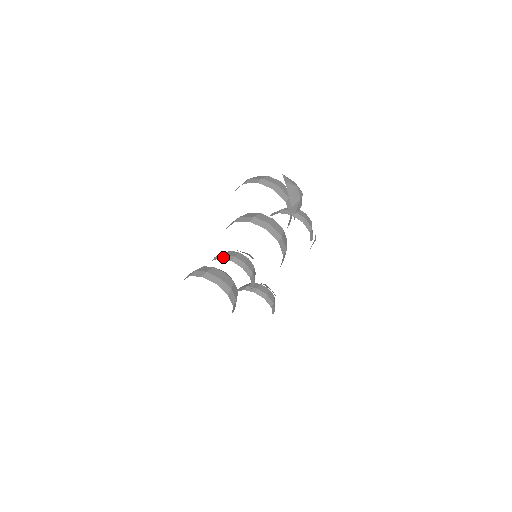
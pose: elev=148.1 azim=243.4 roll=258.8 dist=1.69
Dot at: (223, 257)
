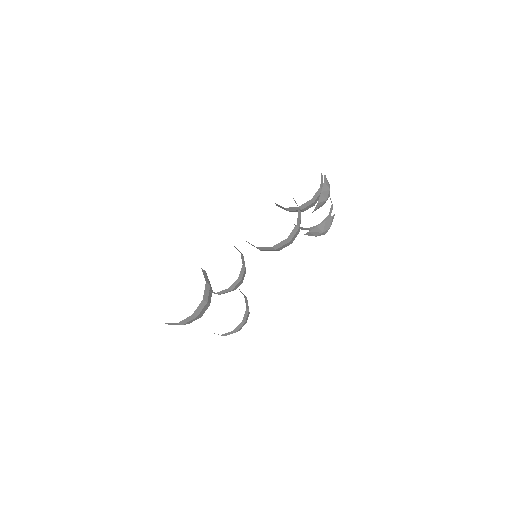
Dot at: occluded
